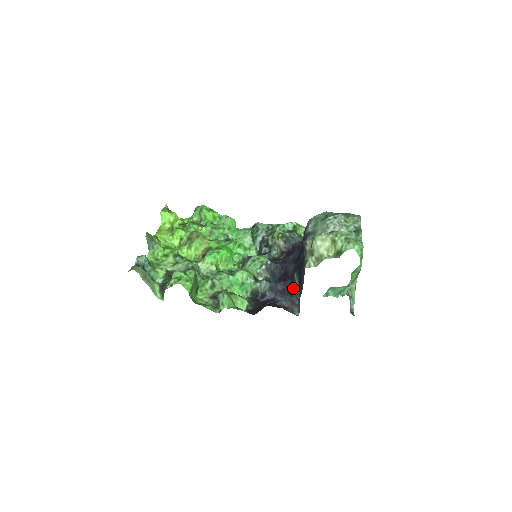
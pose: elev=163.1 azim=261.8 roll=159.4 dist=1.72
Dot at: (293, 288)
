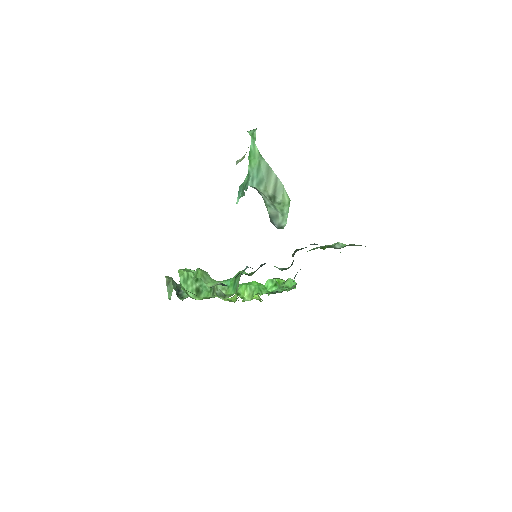
Dot at: occluded
